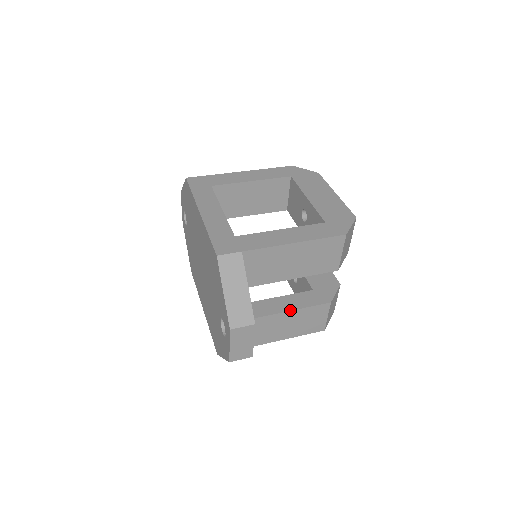
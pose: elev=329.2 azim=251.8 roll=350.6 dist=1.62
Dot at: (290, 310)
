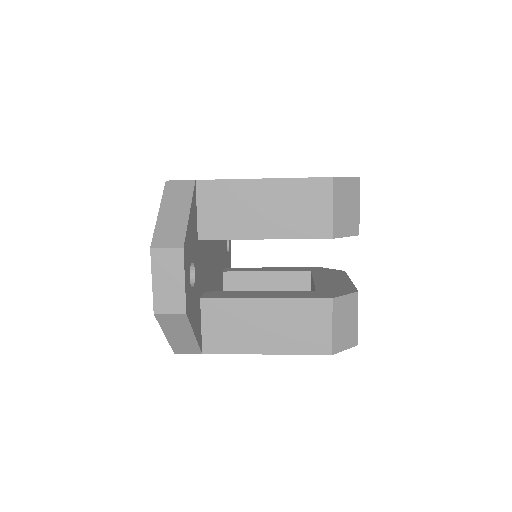
Dot at: (271, 297)
